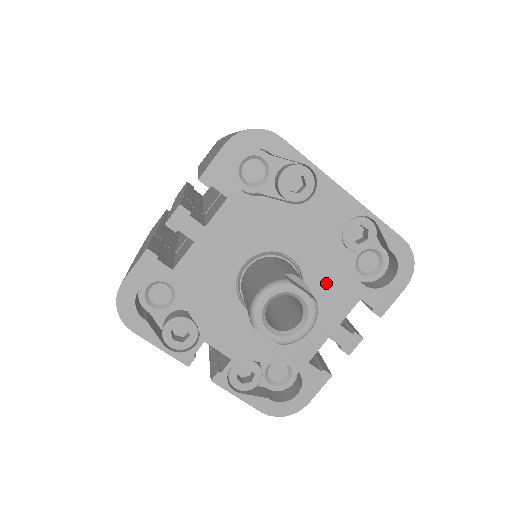
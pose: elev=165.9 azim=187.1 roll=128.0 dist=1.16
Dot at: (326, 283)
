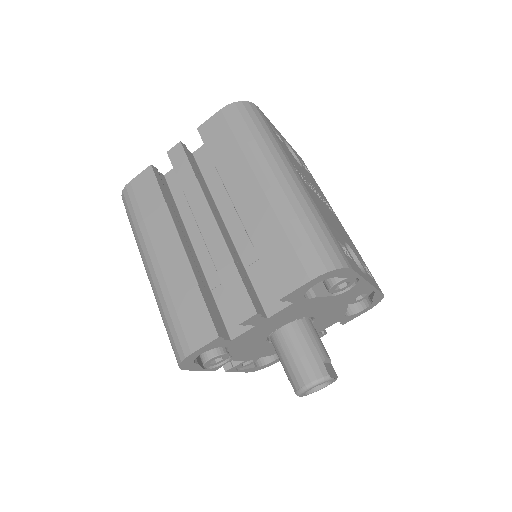
Dot at: (325, 321)
